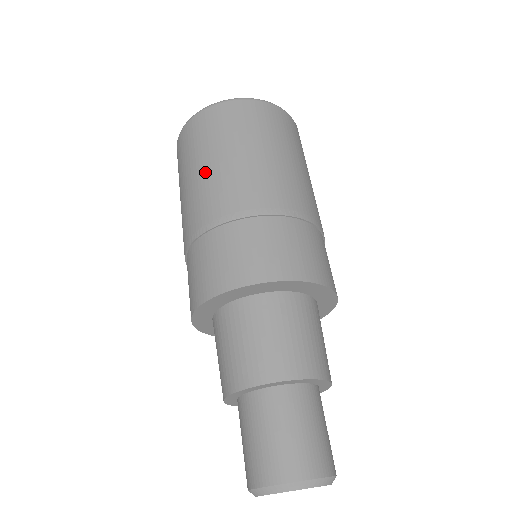
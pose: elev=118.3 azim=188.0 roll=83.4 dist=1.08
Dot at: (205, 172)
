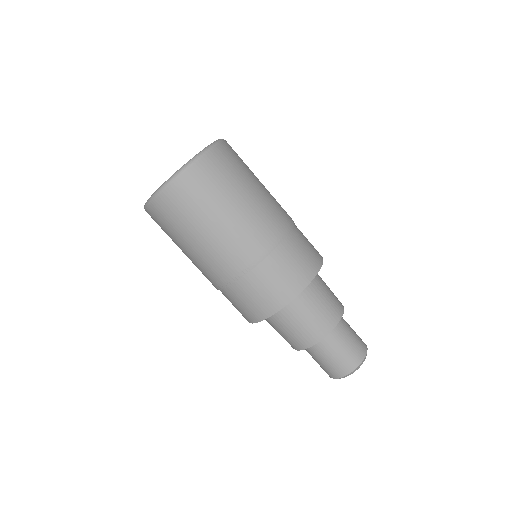
Dot at: (186, 255)
